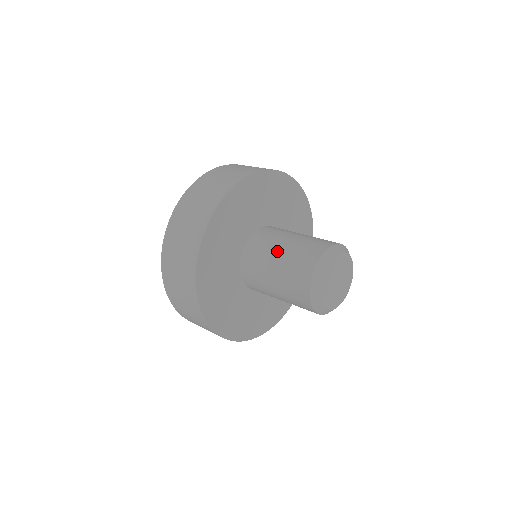
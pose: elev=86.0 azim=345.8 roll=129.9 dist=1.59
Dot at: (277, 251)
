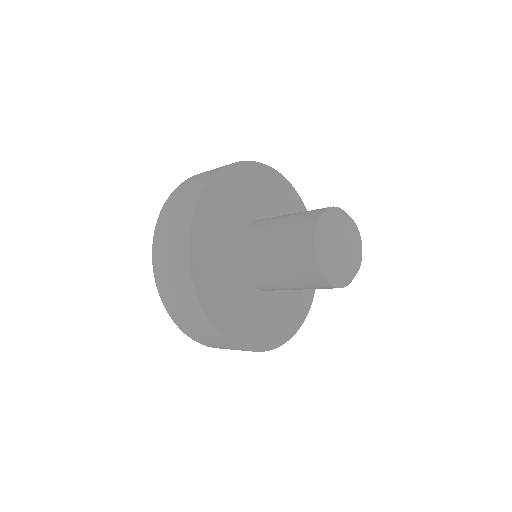
Dot at: (274, 269)
